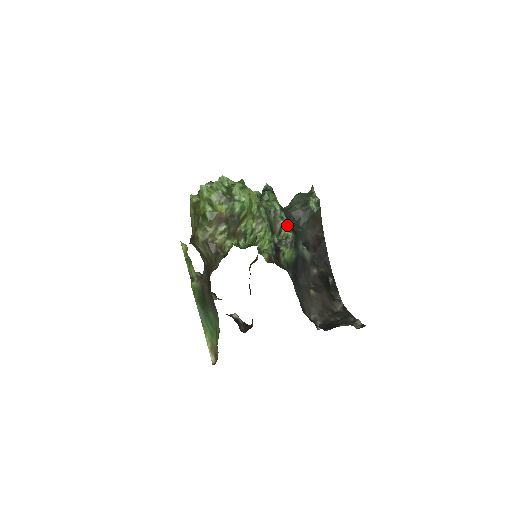
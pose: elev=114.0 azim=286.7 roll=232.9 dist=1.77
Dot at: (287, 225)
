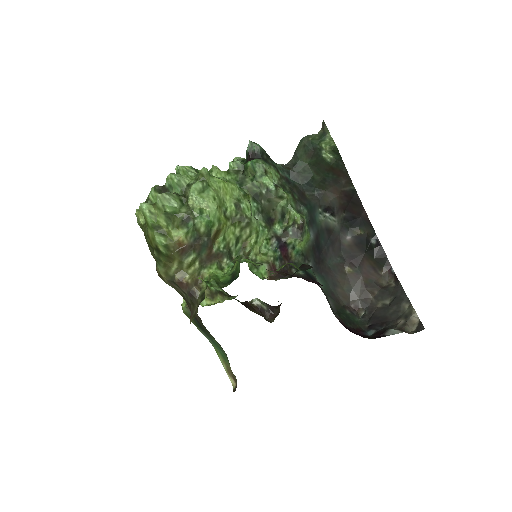
Dot at: (292, 200)
